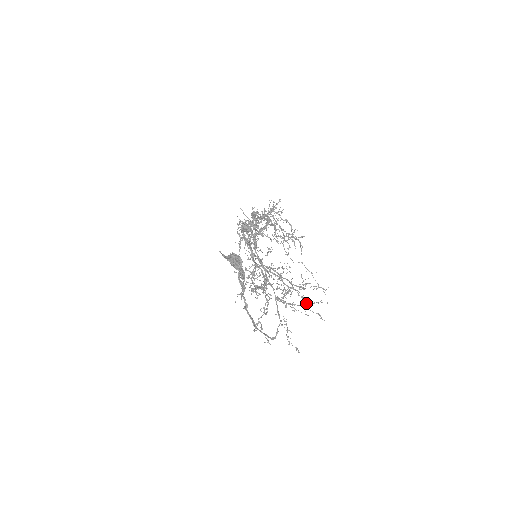
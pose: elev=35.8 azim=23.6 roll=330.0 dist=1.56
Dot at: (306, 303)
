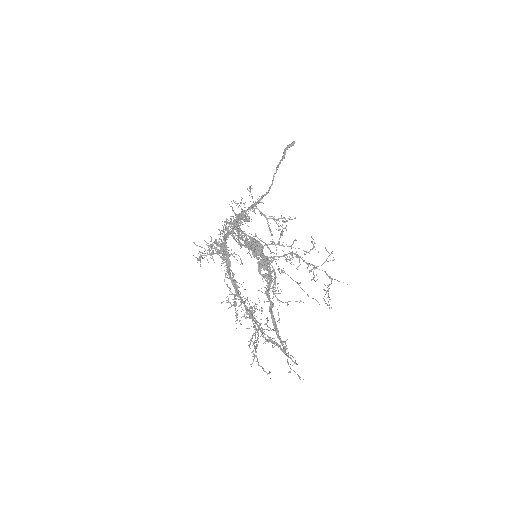
Dot at: (324, 296)
